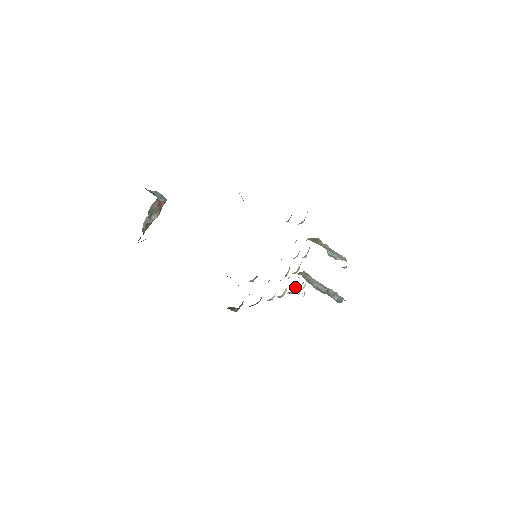
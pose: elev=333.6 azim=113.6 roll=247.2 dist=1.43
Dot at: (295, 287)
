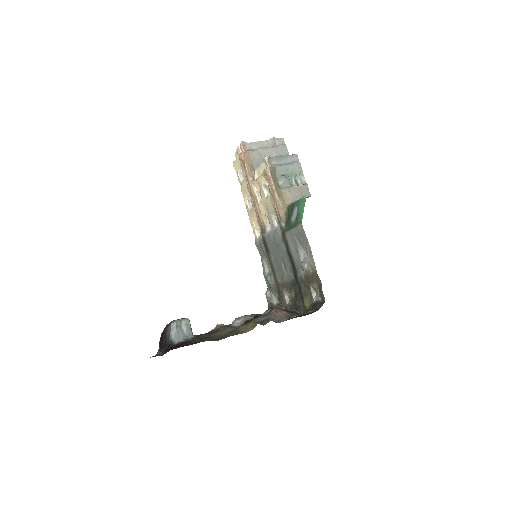
Dot at: occluded
